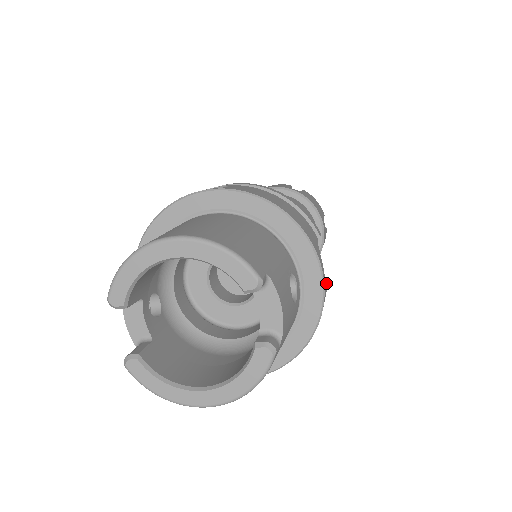
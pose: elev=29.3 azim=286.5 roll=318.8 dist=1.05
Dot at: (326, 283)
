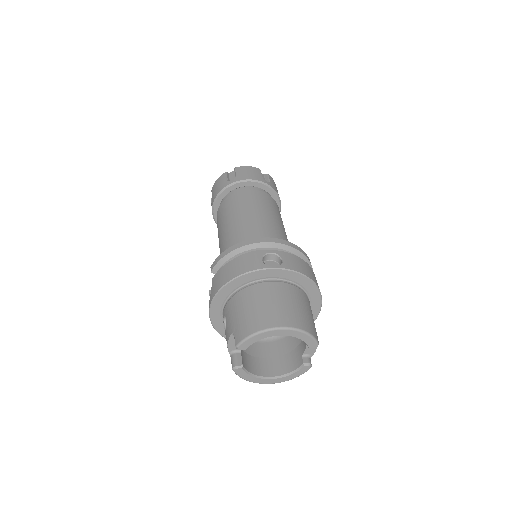
Dot at: occluded
